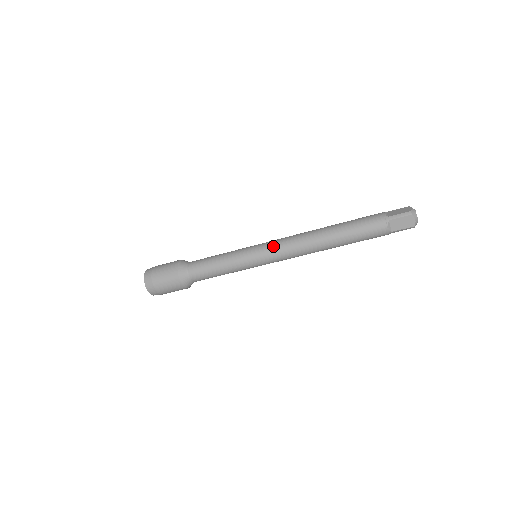
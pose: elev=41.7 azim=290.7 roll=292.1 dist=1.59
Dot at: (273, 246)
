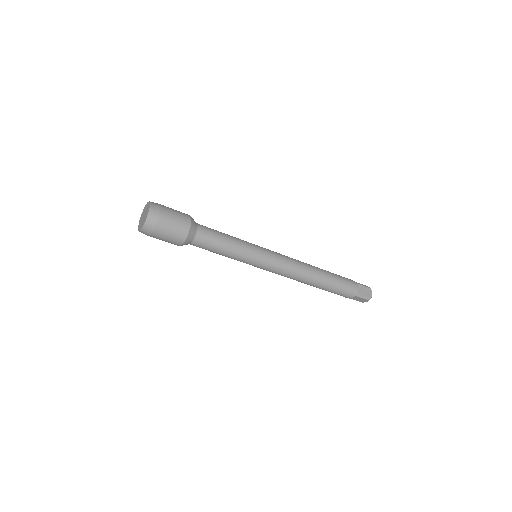
Dot at: (278, 253)
